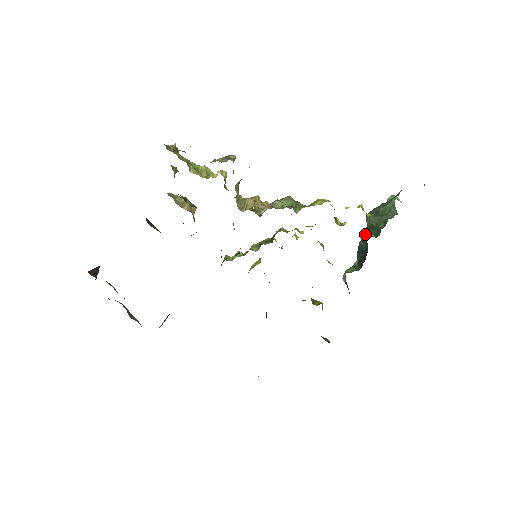
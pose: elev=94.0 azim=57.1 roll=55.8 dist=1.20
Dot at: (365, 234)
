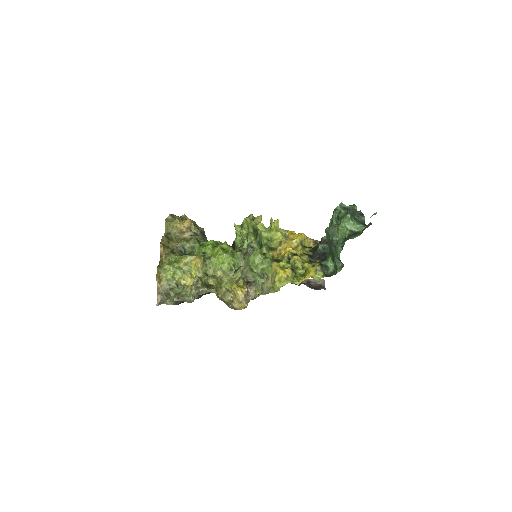
Dot at: occluded
